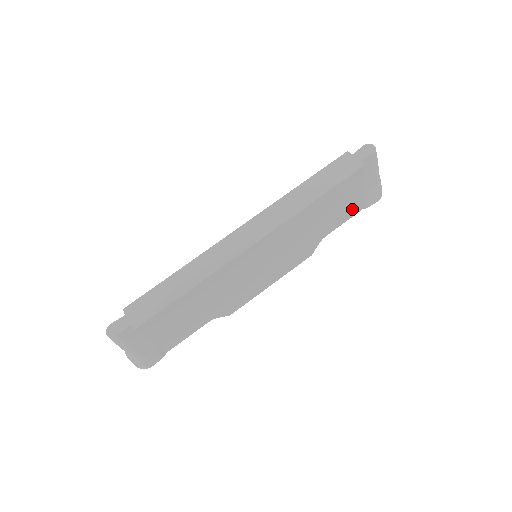
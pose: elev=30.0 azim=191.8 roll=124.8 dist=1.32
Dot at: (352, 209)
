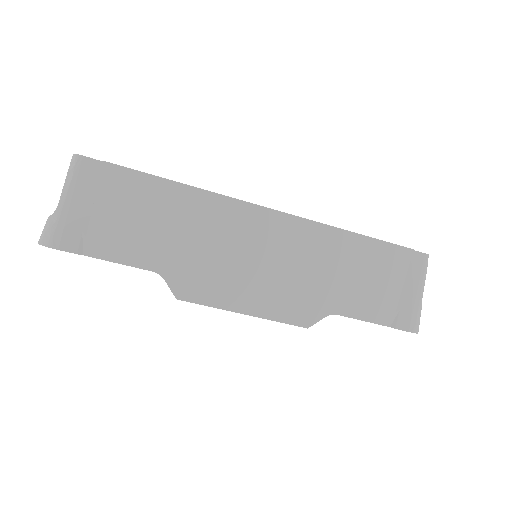
Dot at: (379, 308)
